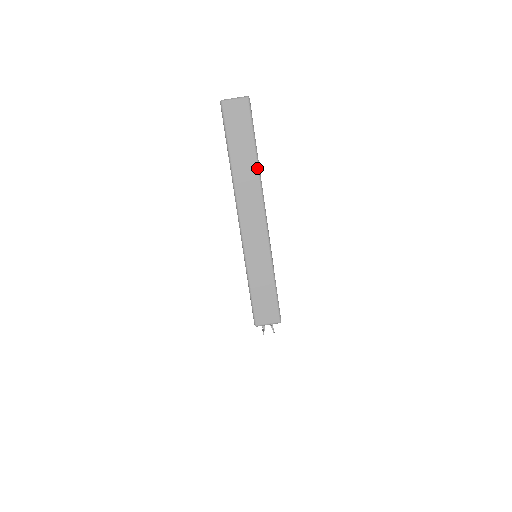
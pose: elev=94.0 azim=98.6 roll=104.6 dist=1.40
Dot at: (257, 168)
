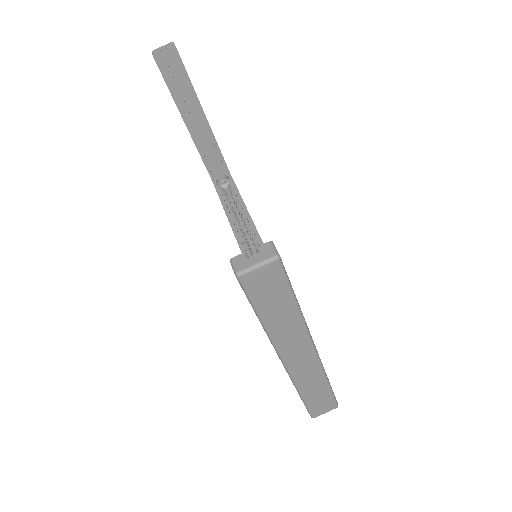
Dot at: (301, 320)
